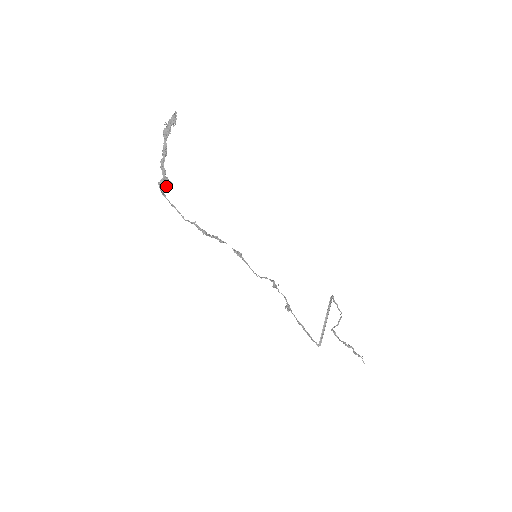
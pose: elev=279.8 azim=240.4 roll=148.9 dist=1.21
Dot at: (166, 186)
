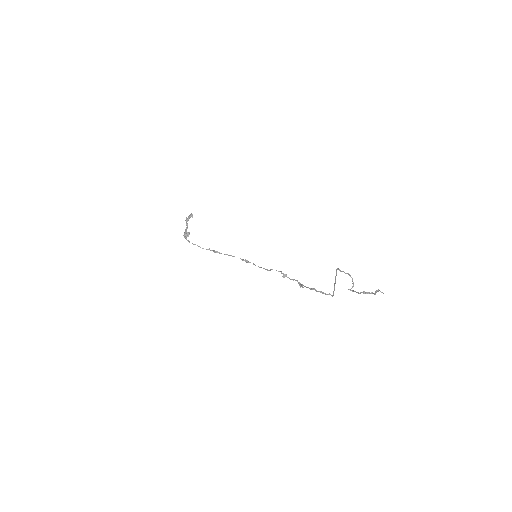
Dot at: (187, 235)
